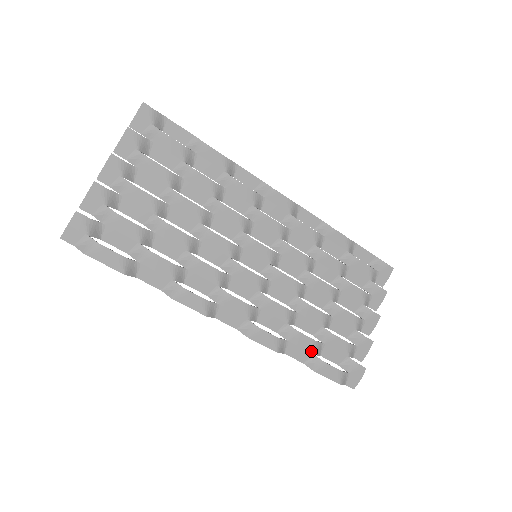
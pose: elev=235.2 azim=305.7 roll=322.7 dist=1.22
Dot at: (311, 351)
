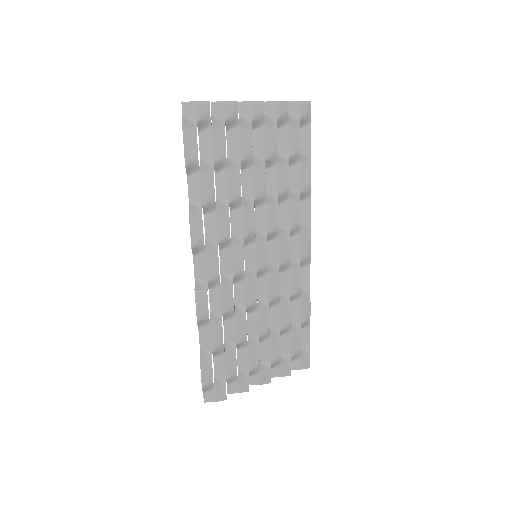
Dot at: (213, 347)
